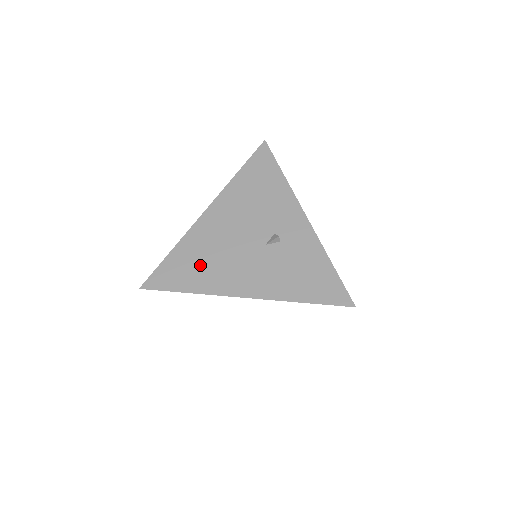
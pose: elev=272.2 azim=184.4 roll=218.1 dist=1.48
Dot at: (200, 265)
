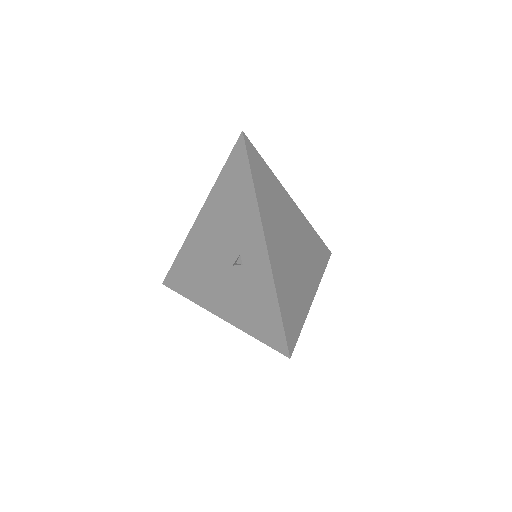
Dot at: (192, 274)
